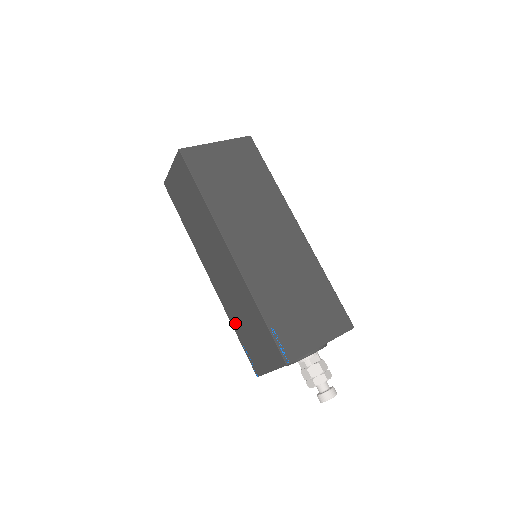
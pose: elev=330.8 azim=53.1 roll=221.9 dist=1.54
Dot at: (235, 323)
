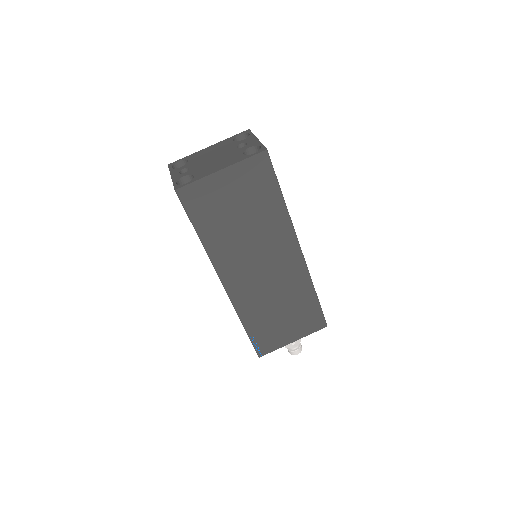
Dot at: occluded
